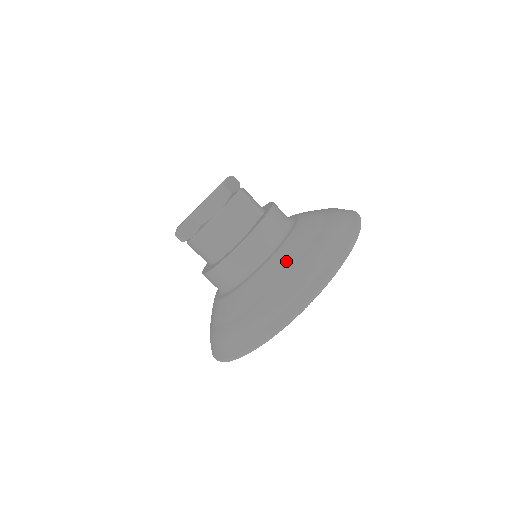
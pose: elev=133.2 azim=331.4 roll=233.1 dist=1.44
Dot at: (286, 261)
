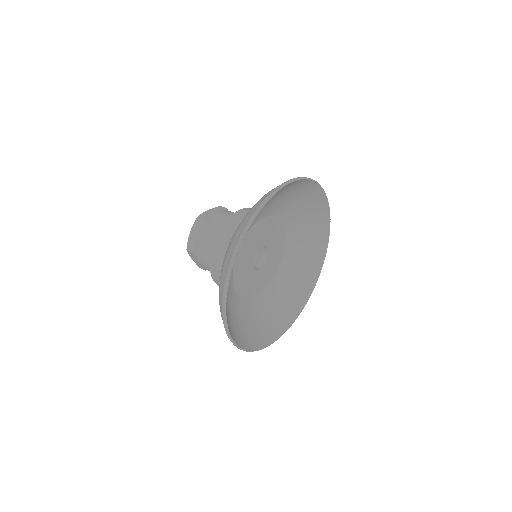
Dot at: occluded
